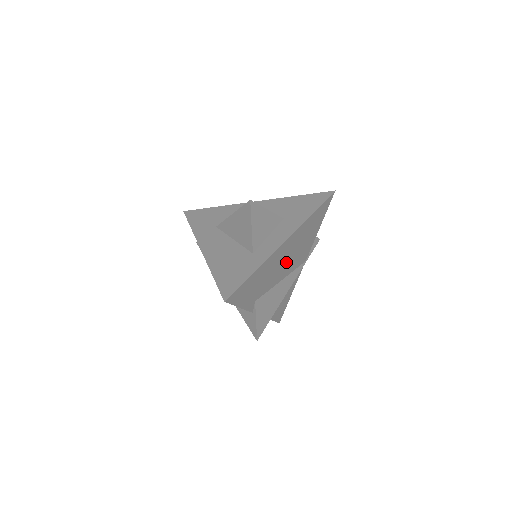
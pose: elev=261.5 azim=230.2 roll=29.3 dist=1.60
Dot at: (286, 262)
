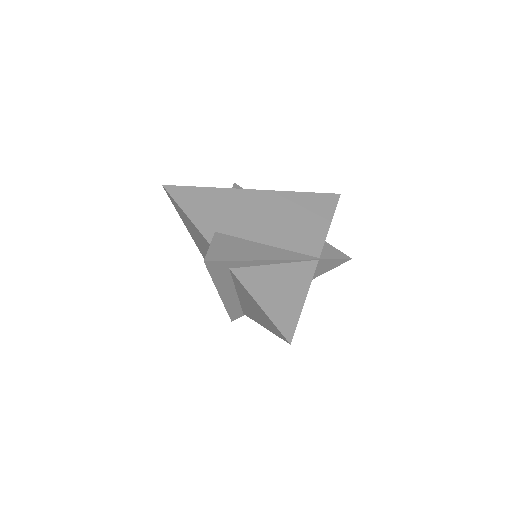
Dot at: (269, 223)
